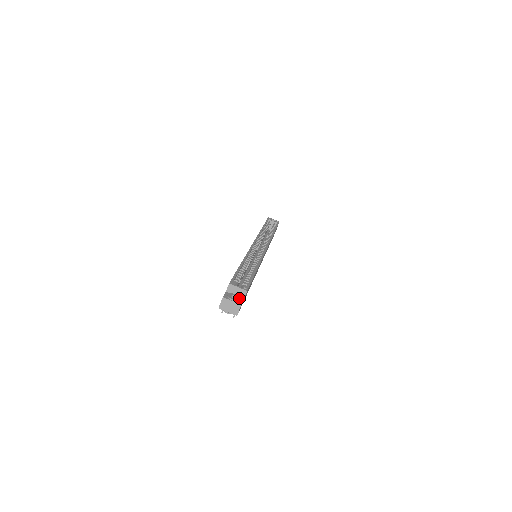
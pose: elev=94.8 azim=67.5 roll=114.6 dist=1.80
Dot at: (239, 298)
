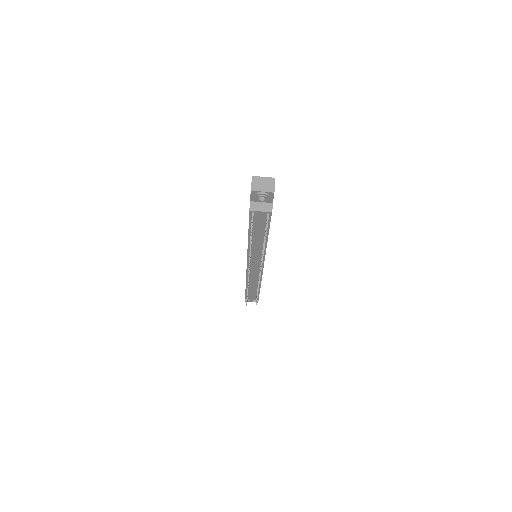
Dot at: occluded
